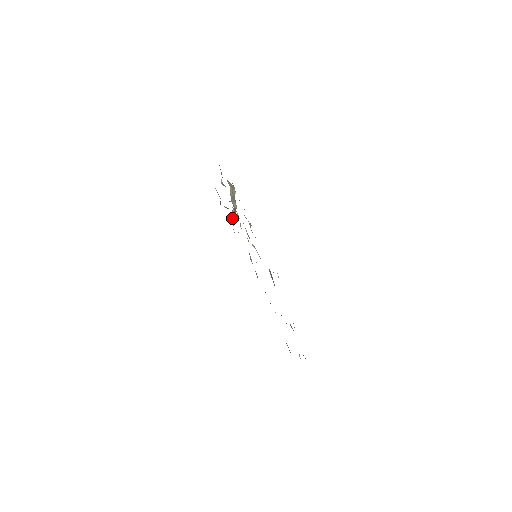
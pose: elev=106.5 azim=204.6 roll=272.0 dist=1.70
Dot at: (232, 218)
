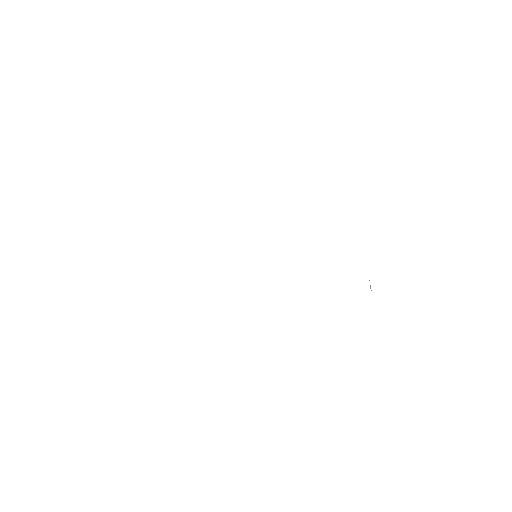
Dot at: occluded
